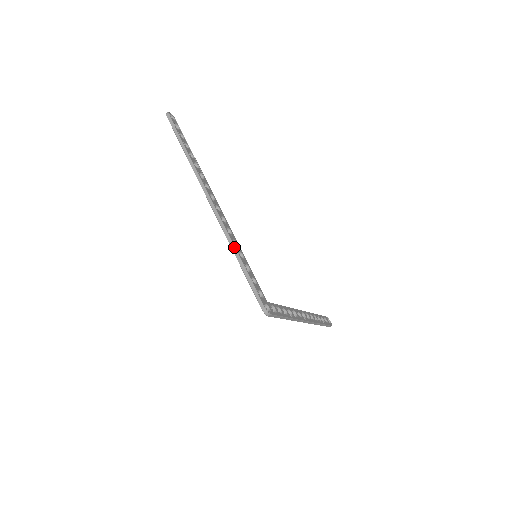
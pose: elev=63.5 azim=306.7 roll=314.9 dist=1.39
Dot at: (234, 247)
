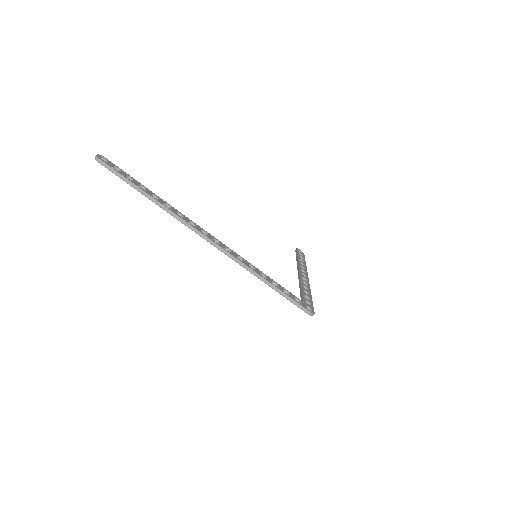
Dot at: (256, 274)
